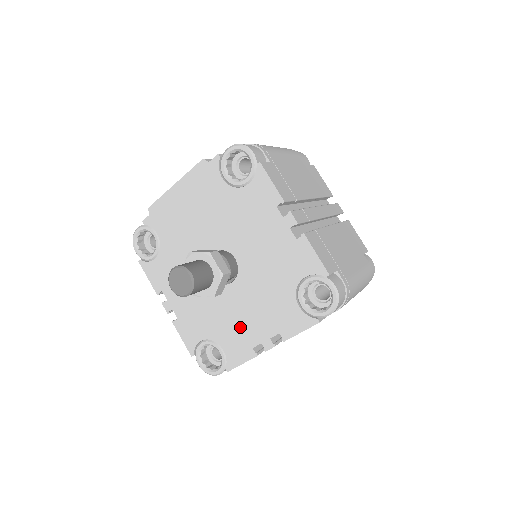
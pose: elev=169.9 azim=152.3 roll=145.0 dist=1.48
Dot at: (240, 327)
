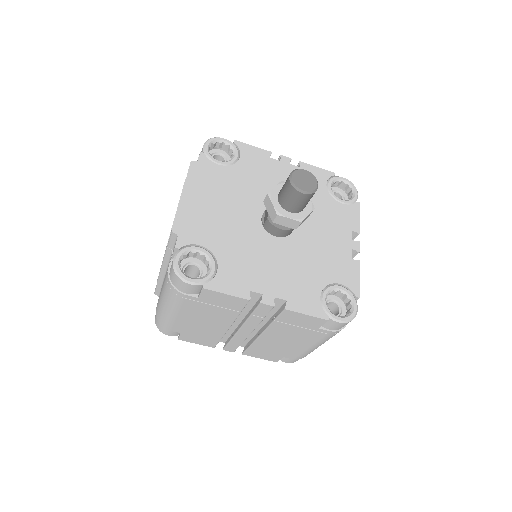
Dot at: (331, 253)
